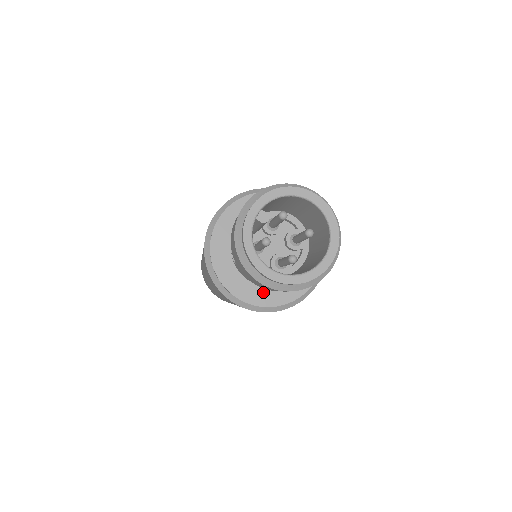
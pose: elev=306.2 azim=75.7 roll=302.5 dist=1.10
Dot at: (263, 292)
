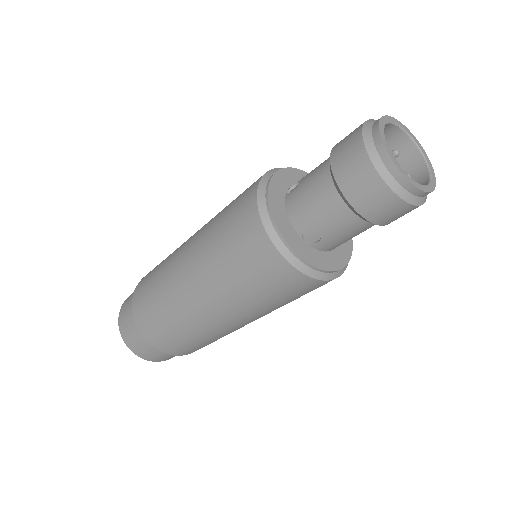
Dot at: (338, 253)
